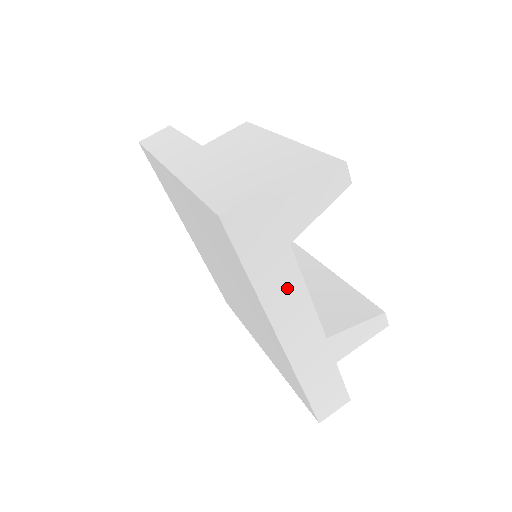
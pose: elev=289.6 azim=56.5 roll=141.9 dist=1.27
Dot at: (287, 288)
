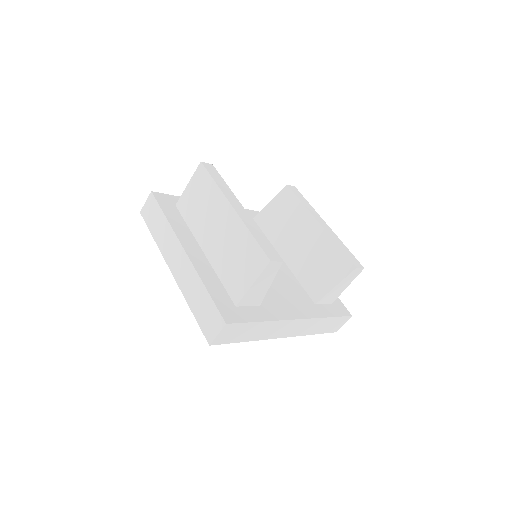
Dot at: (271, 328)
